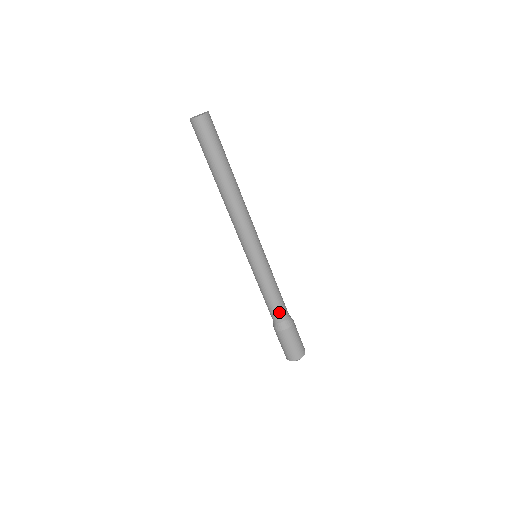
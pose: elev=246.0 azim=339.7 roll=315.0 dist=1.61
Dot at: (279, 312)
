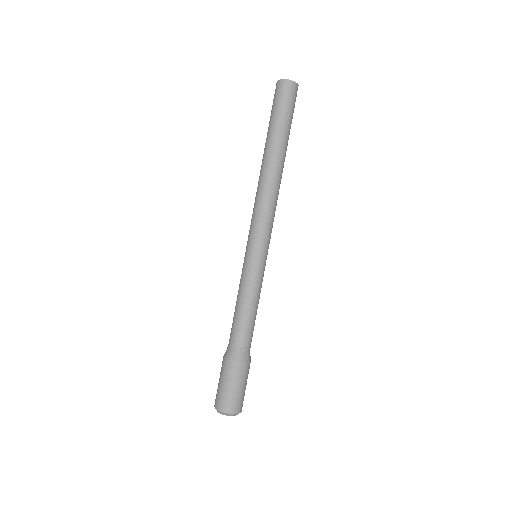
Dot at: (234, 333)
